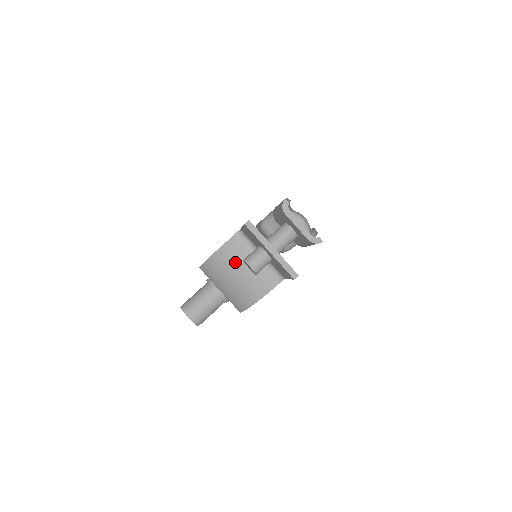
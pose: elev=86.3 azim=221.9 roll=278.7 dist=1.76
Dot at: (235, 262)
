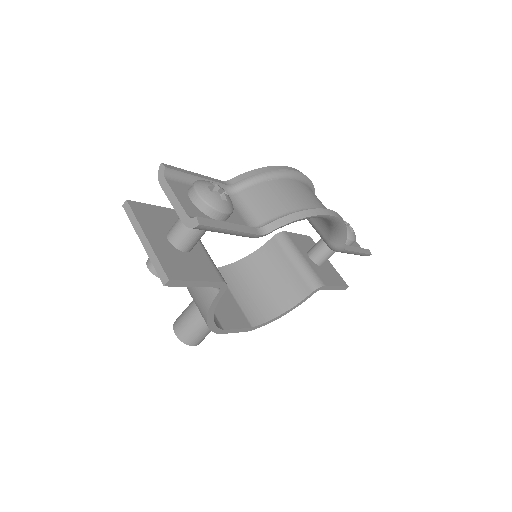
Dot at: occluded
